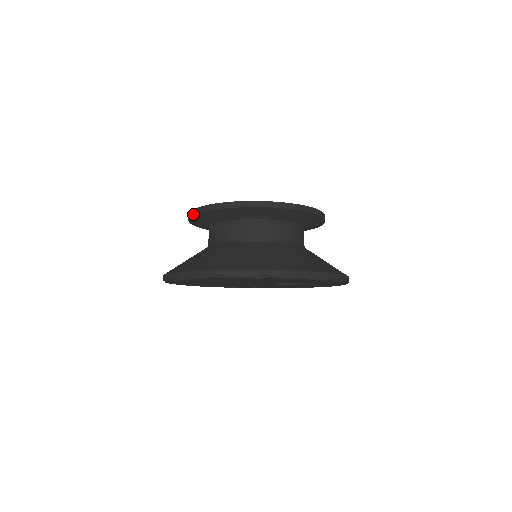
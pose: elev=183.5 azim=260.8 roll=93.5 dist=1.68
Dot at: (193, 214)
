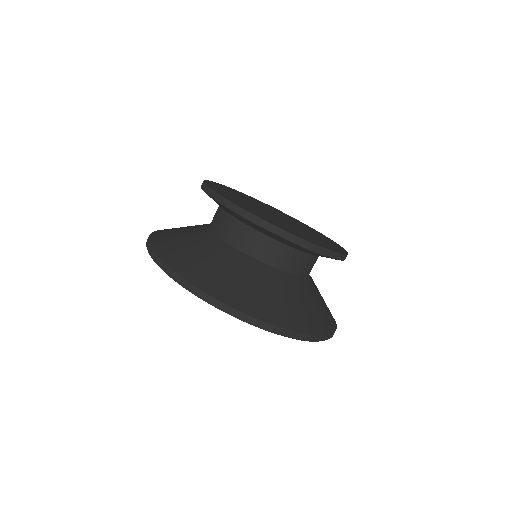
Dot at: occluded
